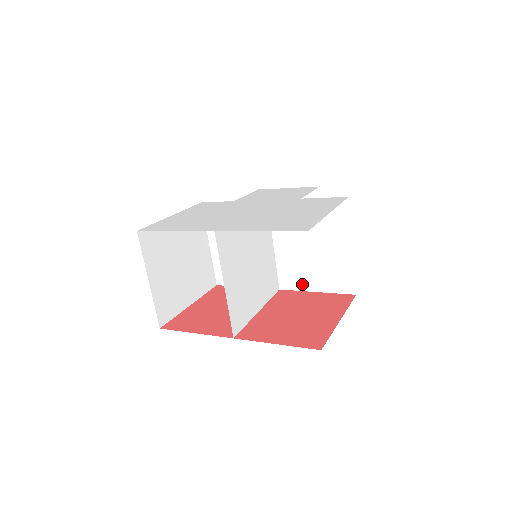
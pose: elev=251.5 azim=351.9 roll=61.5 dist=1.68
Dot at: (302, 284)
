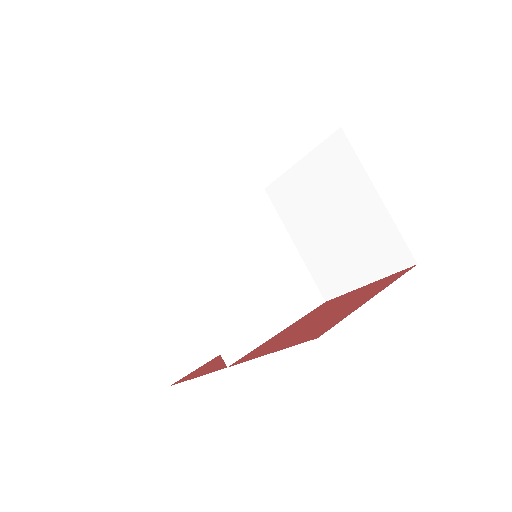
Dot at: (346, 281)
